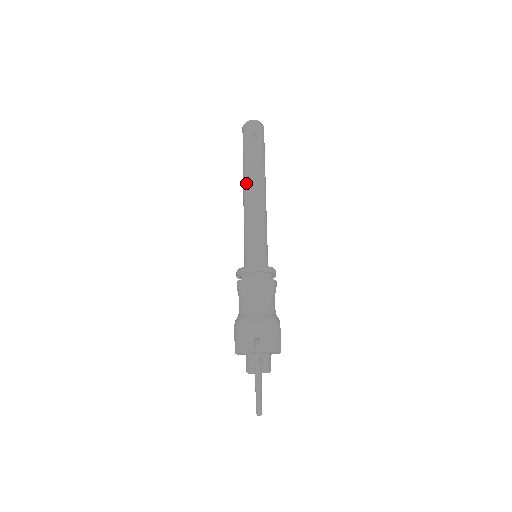
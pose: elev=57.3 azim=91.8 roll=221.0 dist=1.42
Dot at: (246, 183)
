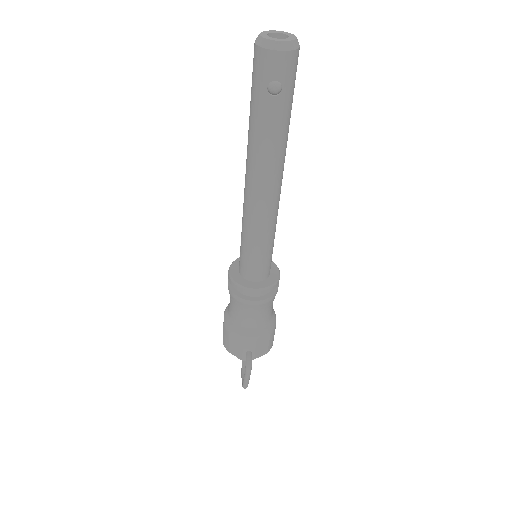
Dot at: (252, 170)
